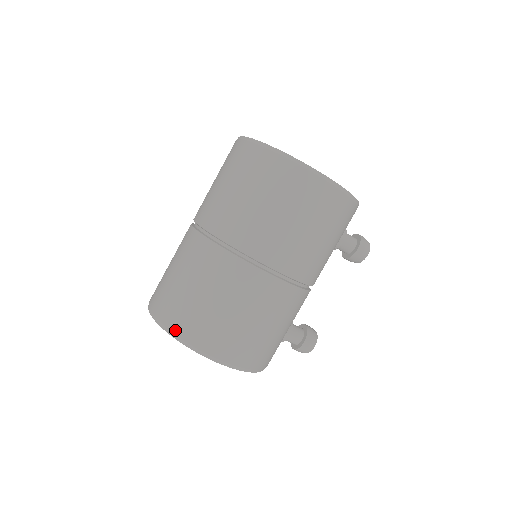
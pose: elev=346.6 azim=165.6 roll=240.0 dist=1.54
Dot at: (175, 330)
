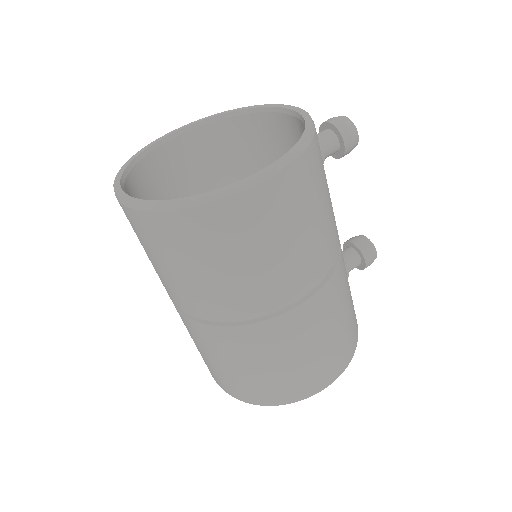
Dot at: (266, 402)
